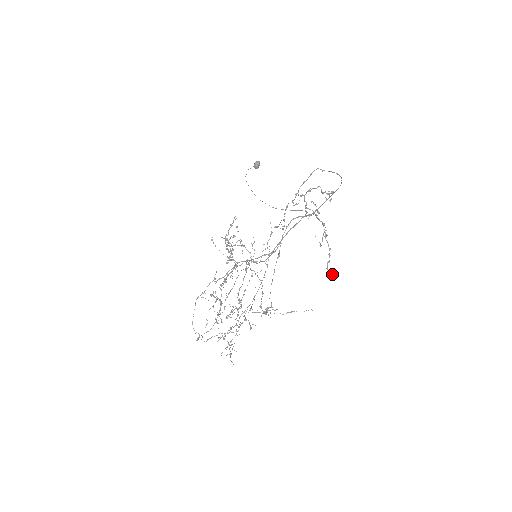
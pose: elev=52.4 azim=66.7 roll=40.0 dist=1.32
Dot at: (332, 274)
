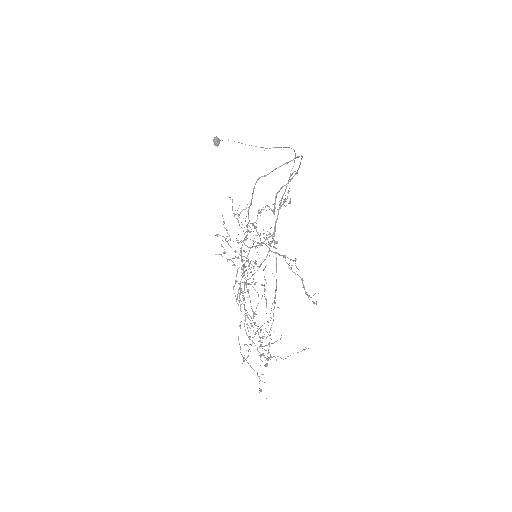
Dot at: (315, 303)
